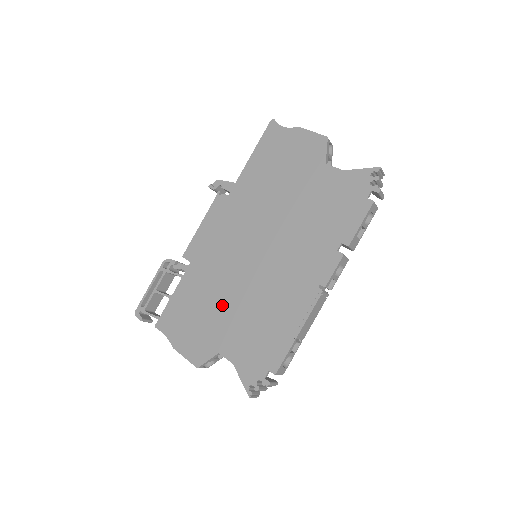
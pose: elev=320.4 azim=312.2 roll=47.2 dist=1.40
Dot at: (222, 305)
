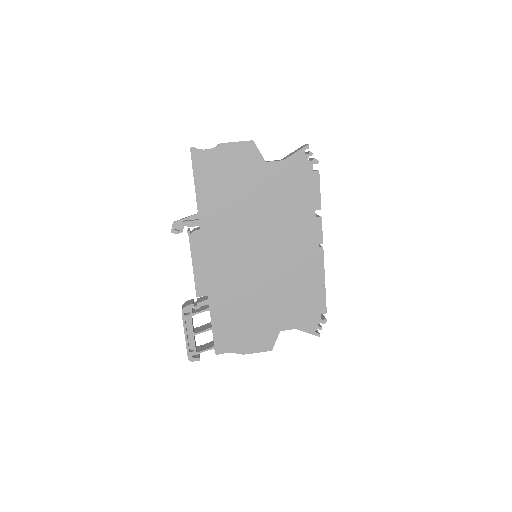
Dot at: (259, 304)
